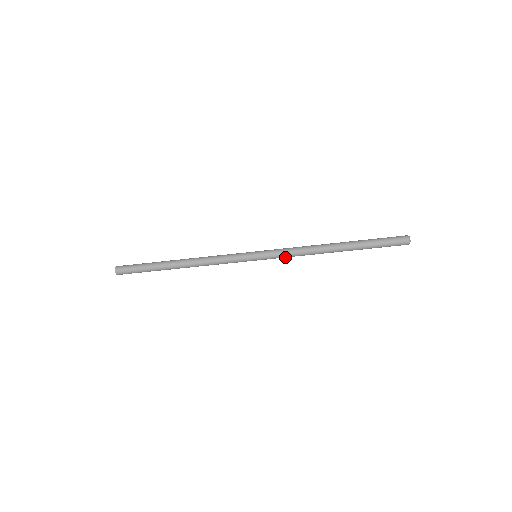
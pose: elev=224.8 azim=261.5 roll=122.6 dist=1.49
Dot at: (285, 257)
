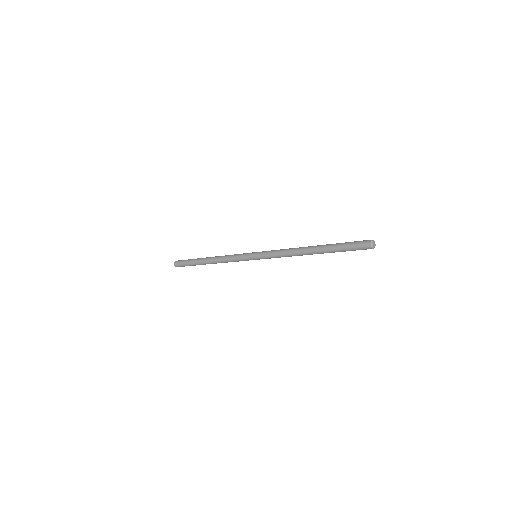
Dot at: occluded
